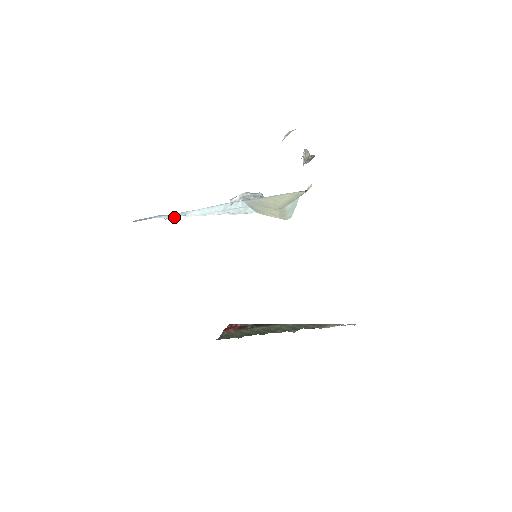
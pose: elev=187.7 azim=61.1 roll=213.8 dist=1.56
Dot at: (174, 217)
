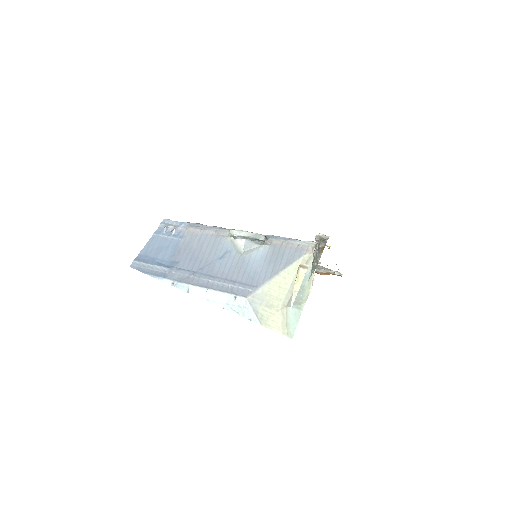
Dot at: (169, 230)
